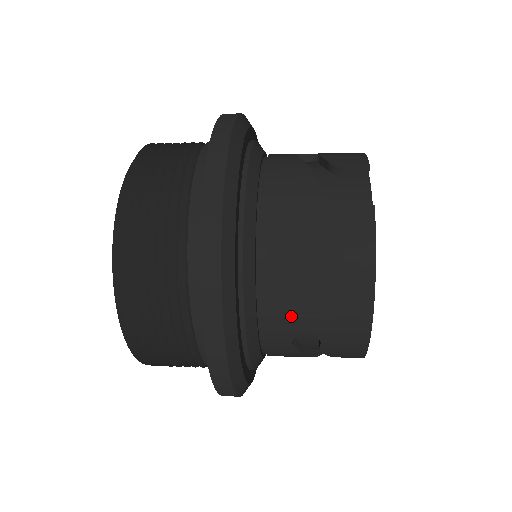
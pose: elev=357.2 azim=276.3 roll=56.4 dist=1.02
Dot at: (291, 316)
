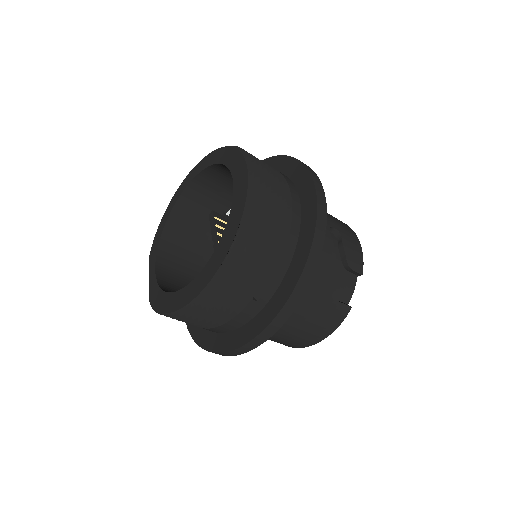
Dot at: occluded
